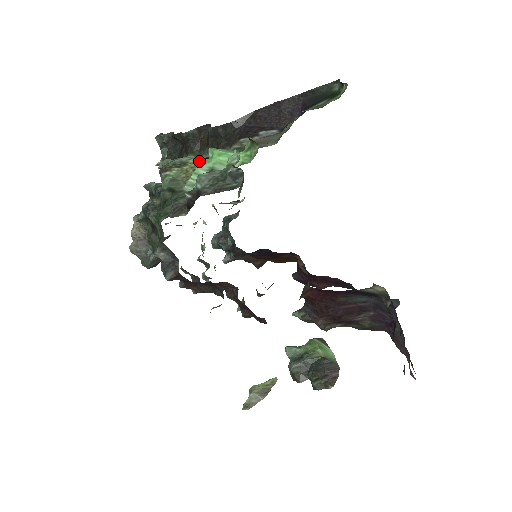
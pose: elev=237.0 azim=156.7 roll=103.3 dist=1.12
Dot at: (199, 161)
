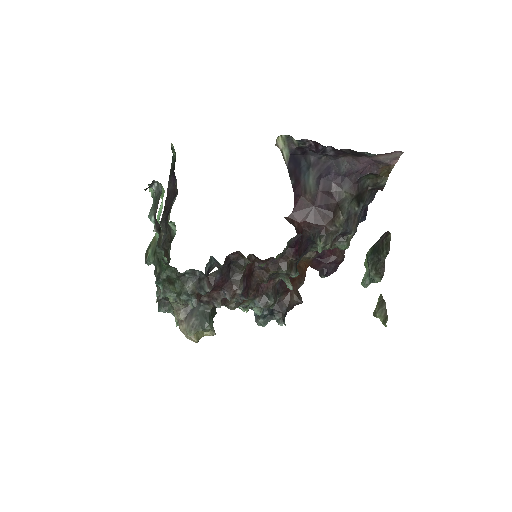
Dot at: occluded
